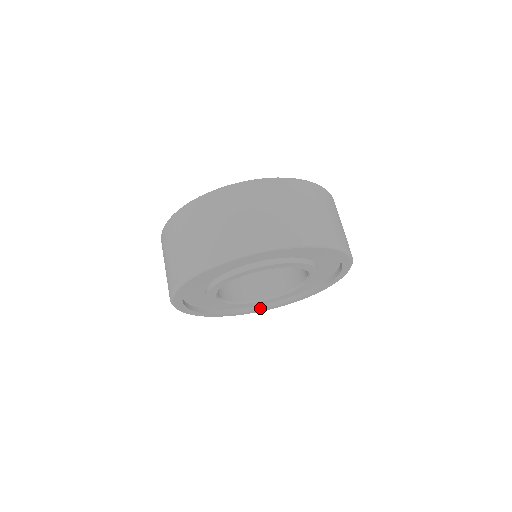
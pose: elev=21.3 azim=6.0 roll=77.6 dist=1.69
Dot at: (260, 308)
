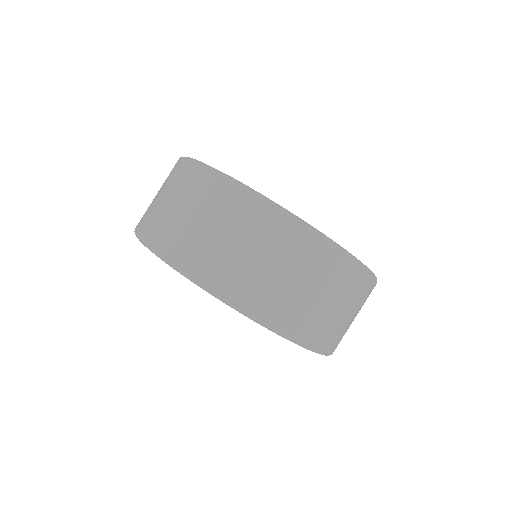
Dot at: occluded
